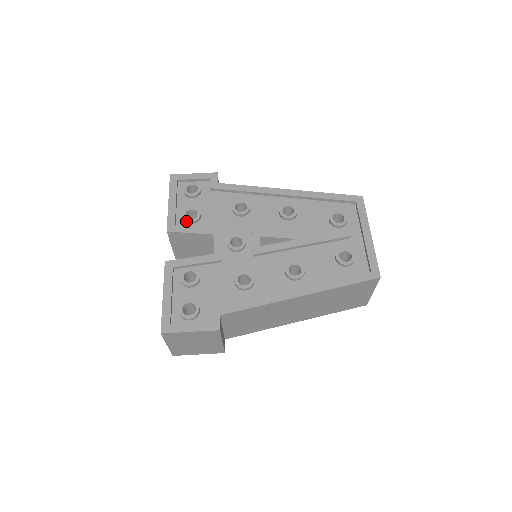
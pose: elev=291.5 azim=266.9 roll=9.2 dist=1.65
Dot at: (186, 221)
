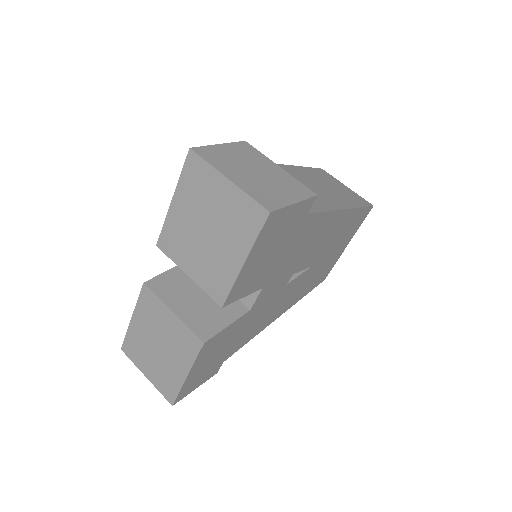
Dot at: occluded
